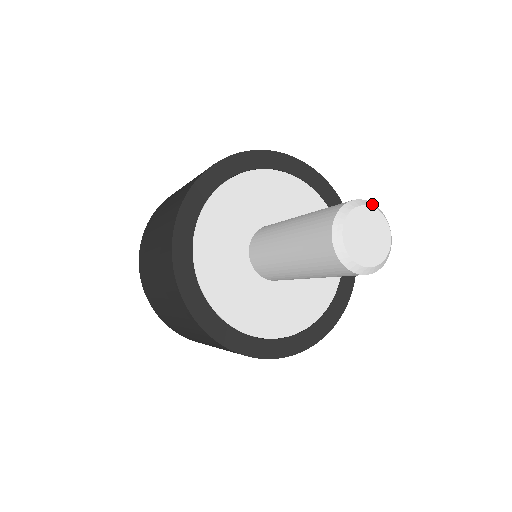
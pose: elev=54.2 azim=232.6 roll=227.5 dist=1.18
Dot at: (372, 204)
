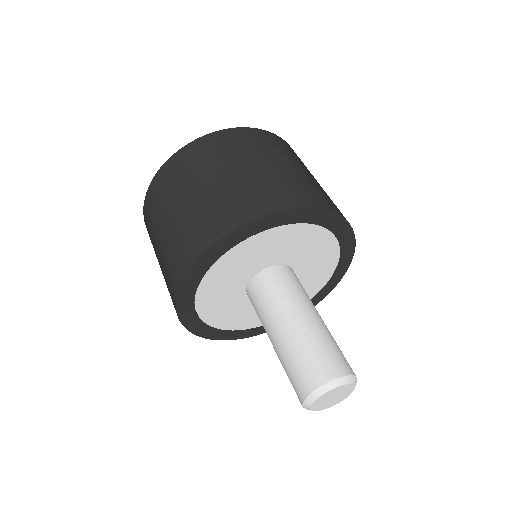
Dot at: (356, 381)
